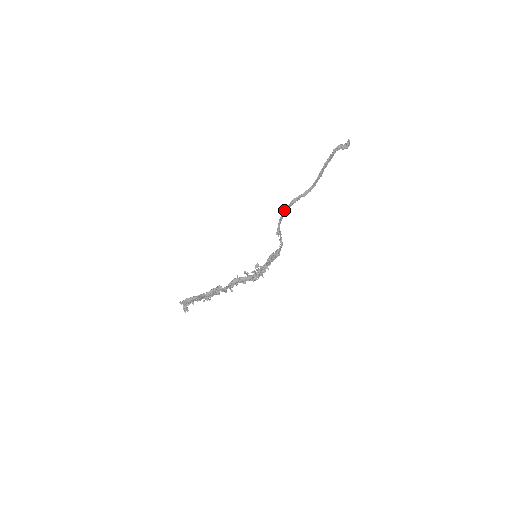
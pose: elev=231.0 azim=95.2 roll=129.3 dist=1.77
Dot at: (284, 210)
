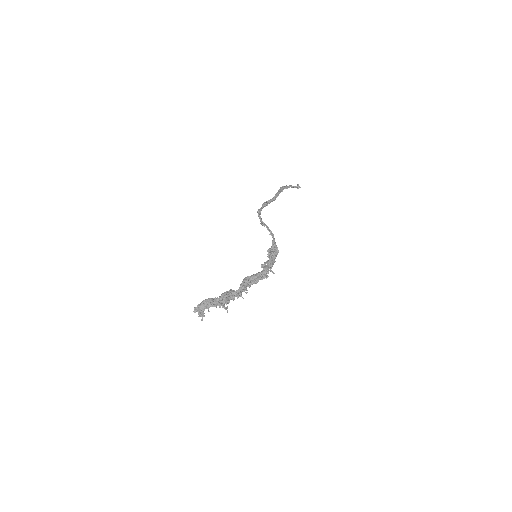
Dot at: occluded
